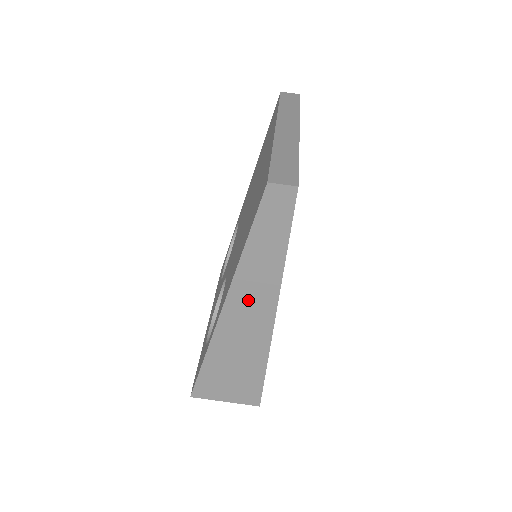
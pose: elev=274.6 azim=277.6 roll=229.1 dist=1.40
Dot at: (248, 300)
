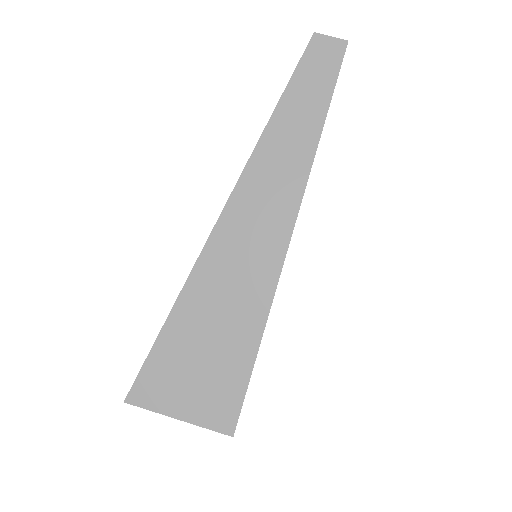
Dot at: (259, 204)
